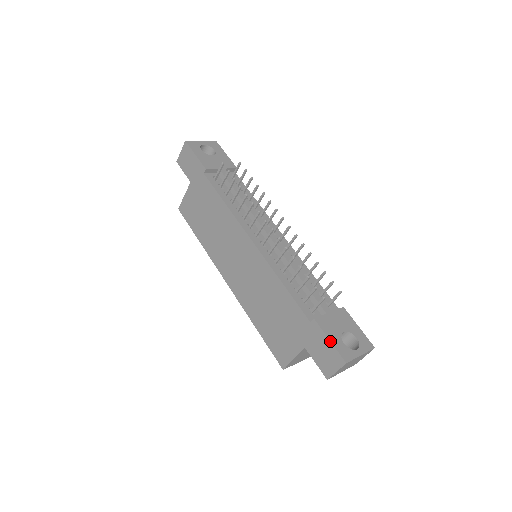
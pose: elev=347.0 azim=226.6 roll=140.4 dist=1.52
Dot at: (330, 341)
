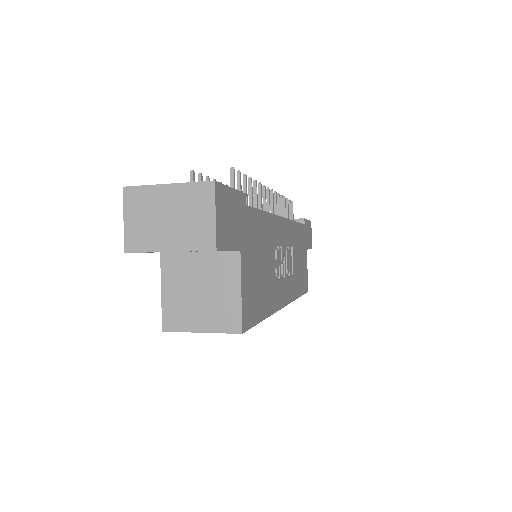
Dot at: occluded
